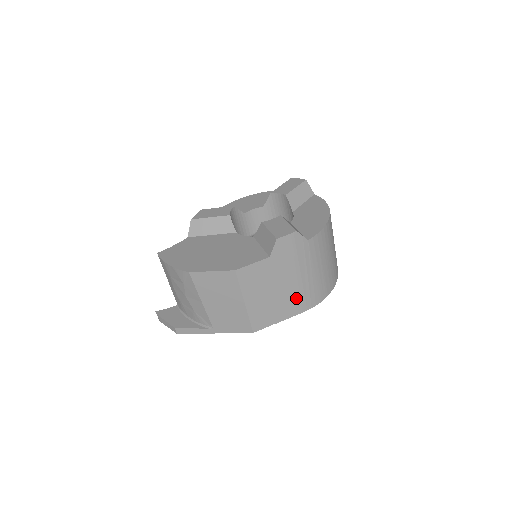
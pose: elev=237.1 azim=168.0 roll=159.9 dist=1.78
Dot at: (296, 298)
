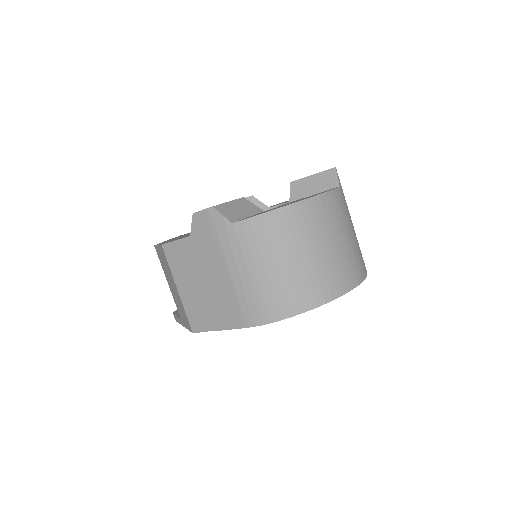
Dot at: (230, 303)
